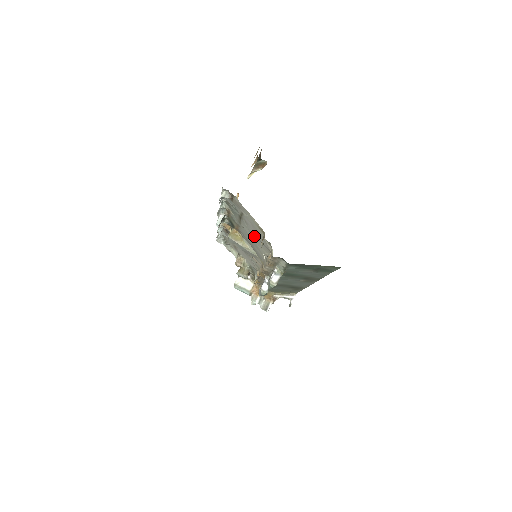
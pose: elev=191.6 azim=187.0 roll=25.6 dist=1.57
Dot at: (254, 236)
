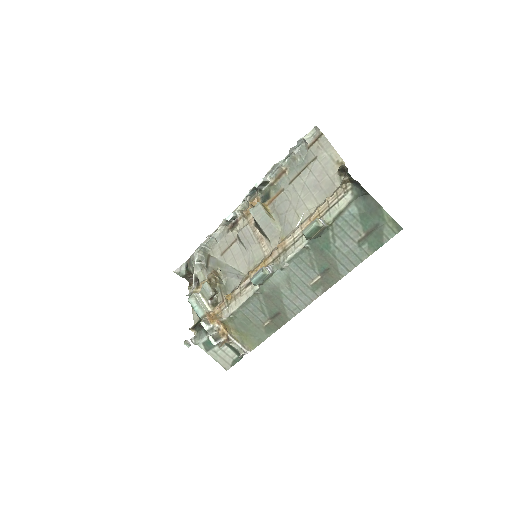
Dot at: (309, 189)
